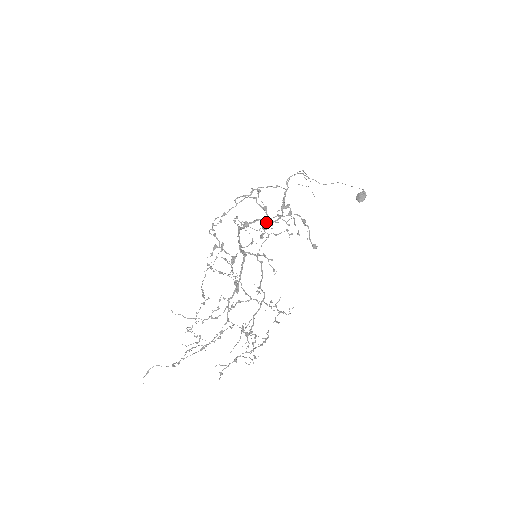
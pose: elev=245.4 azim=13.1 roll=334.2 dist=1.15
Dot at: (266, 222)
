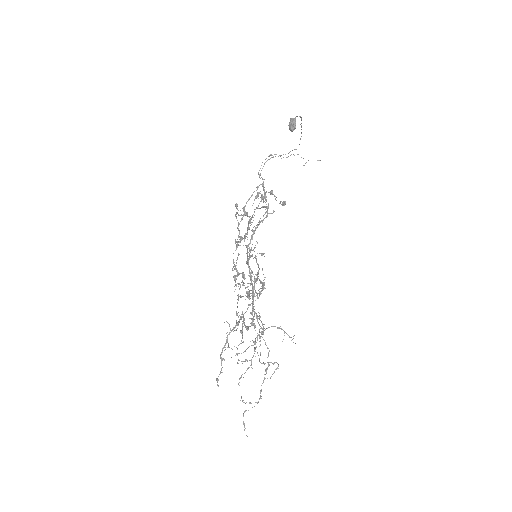
Dot at: (249, 223)
